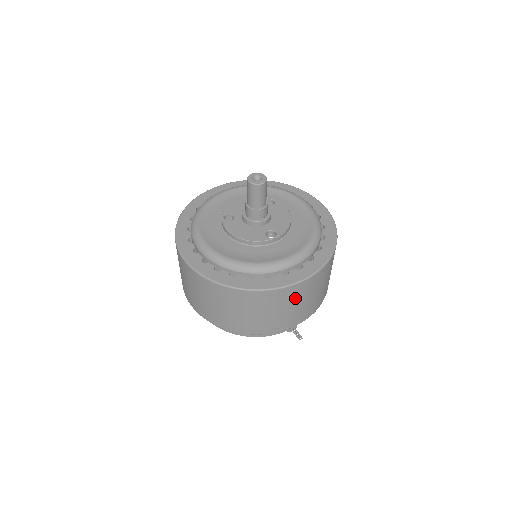
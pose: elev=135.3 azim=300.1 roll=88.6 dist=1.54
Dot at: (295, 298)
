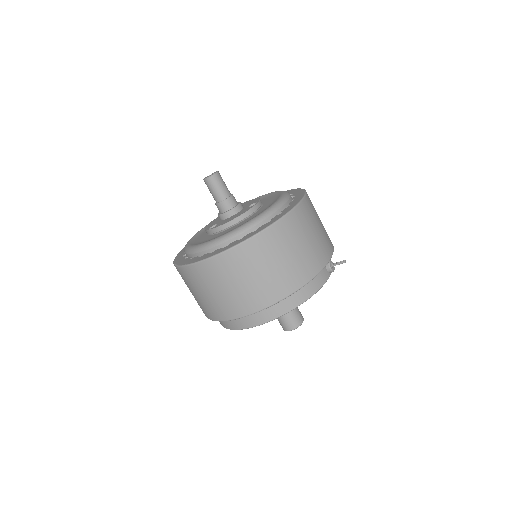
Dot at: (311, 219)
